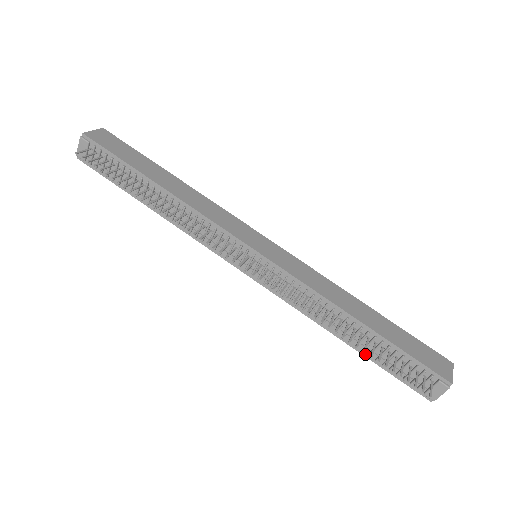
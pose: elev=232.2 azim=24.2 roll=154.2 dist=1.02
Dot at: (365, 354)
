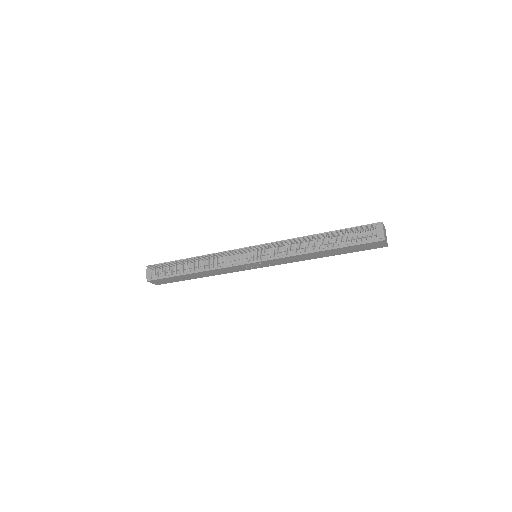
Dot at: (336, 247)
